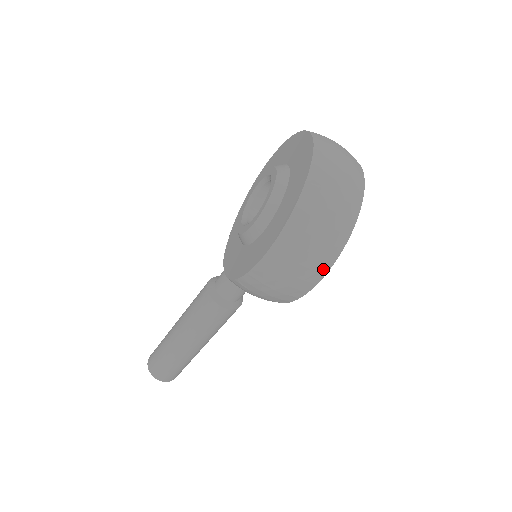
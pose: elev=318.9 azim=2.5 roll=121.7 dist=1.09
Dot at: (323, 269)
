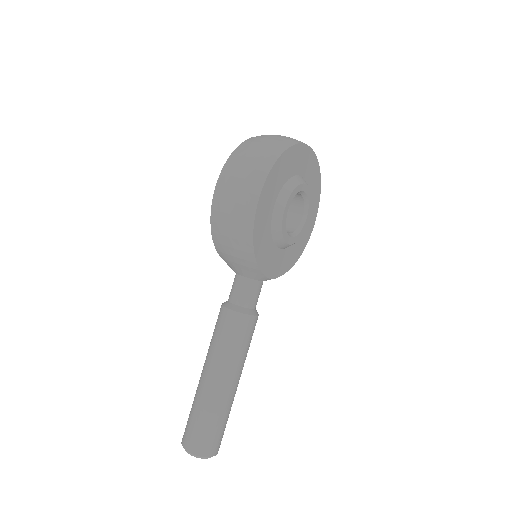
Dot at: (260, 179)
